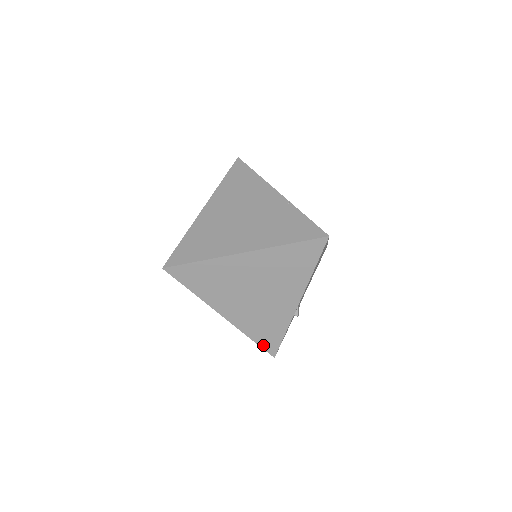
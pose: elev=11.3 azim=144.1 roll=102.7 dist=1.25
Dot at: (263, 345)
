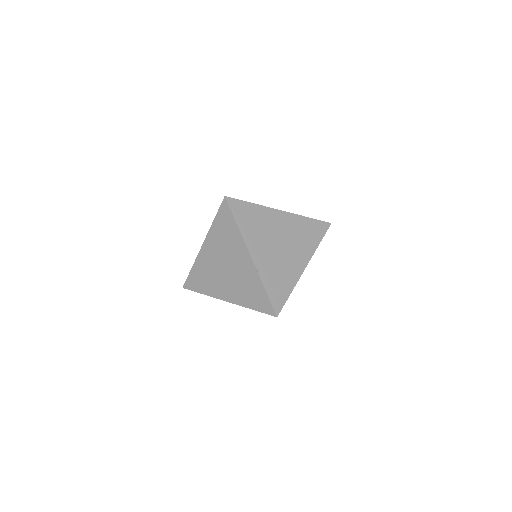
Dot at: occluded
